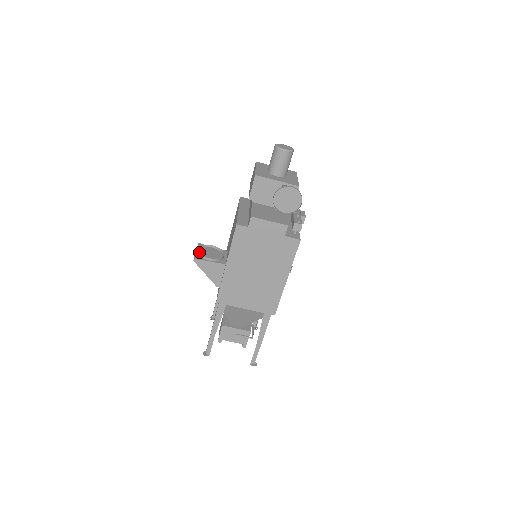
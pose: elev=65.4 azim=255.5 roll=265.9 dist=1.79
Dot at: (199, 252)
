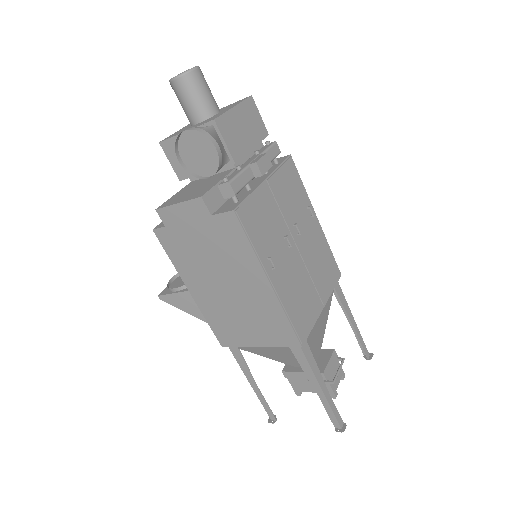
Dot at: (173, 282)
